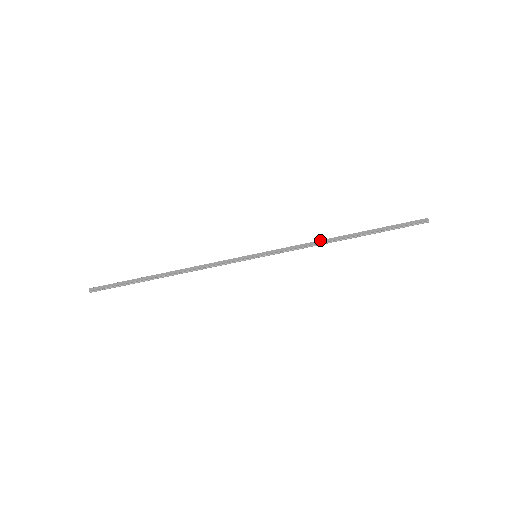
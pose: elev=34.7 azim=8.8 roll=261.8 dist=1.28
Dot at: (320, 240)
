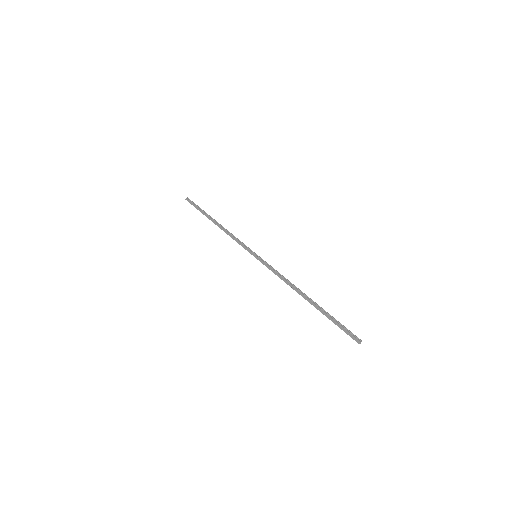
Dot at: (289, 283)
